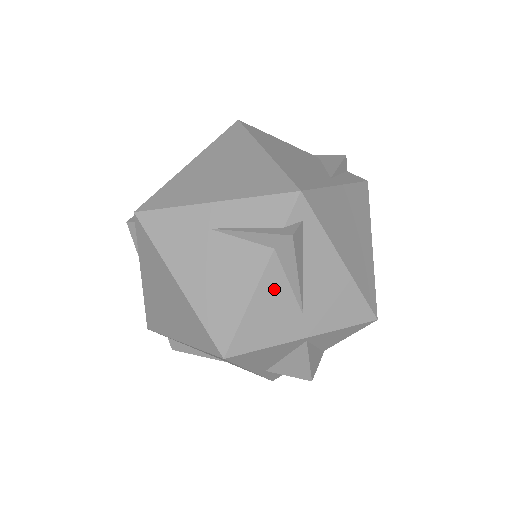
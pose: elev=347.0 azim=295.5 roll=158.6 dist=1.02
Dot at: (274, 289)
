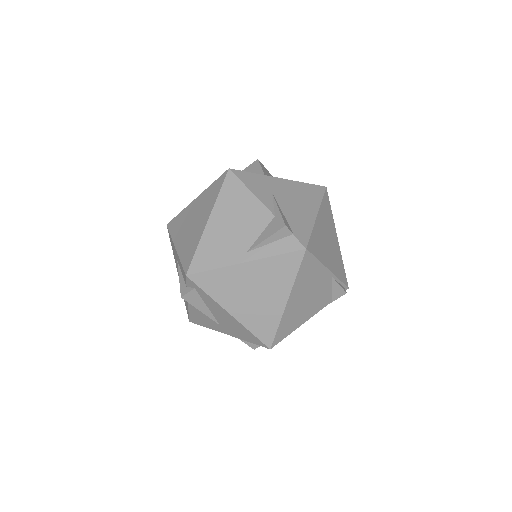
Dot at: occluded
